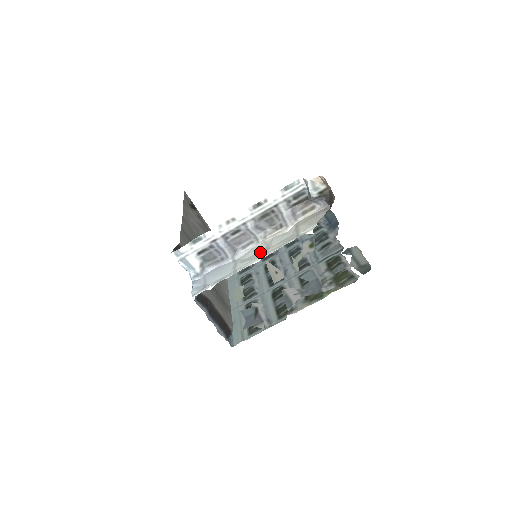
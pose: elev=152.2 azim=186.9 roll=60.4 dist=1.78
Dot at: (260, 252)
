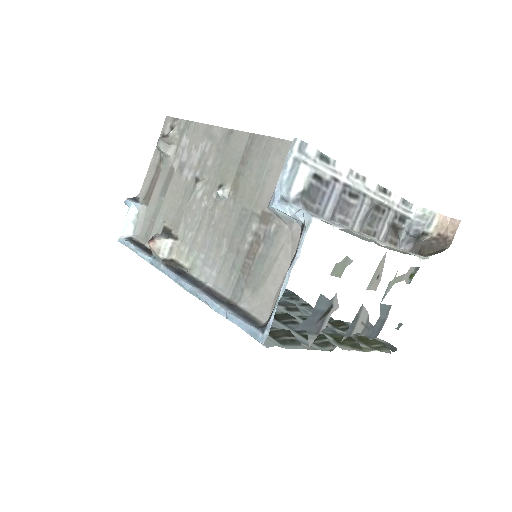
Dot at: (368, 240)
